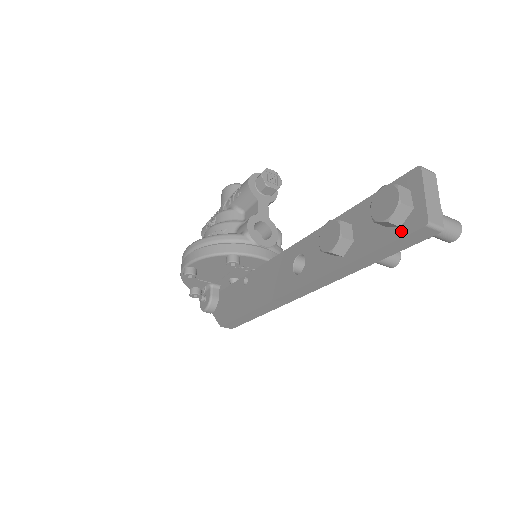
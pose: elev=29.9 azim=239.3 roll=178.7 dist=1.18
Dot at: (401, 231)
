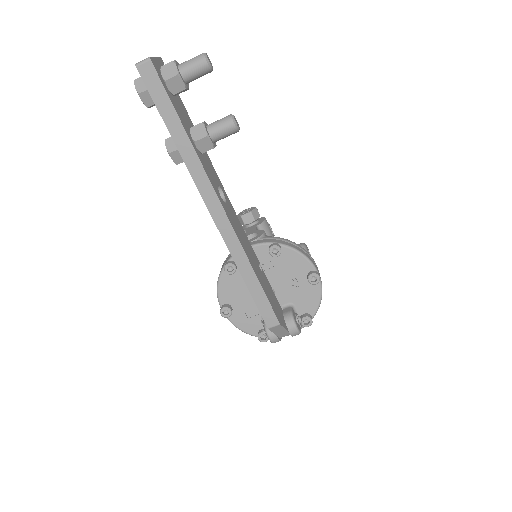
Dot at: (148, 89)
